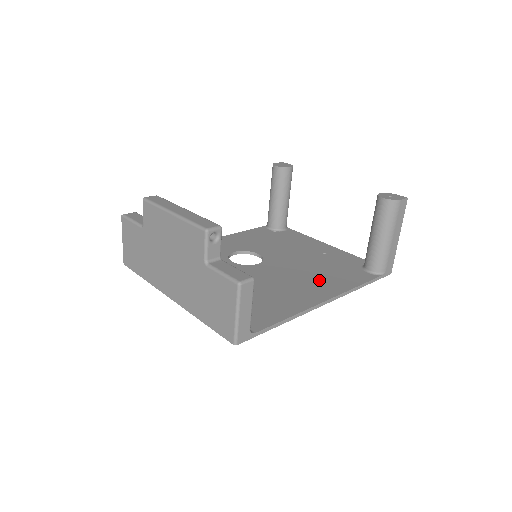
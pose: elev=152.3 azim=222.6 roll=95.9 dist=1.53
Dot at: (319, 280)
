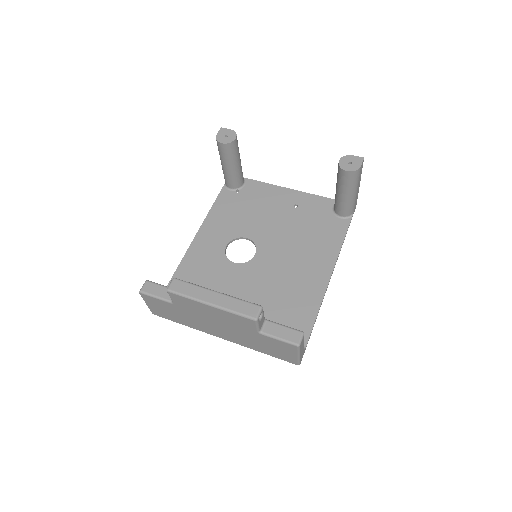
Dot at: (312, 251)
